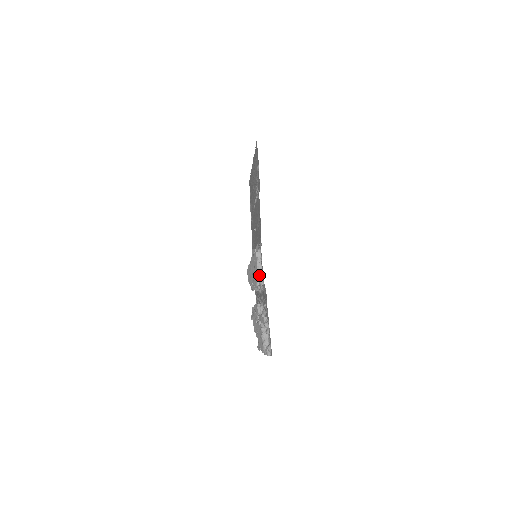
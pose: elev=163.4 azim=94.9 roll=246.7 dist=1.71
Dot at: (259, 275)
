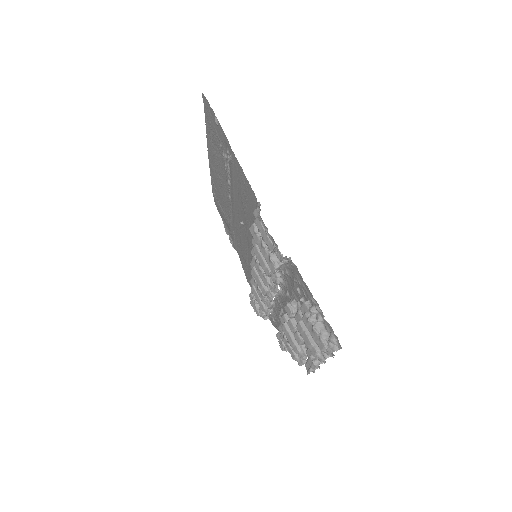
Dot at: (272, 253)
